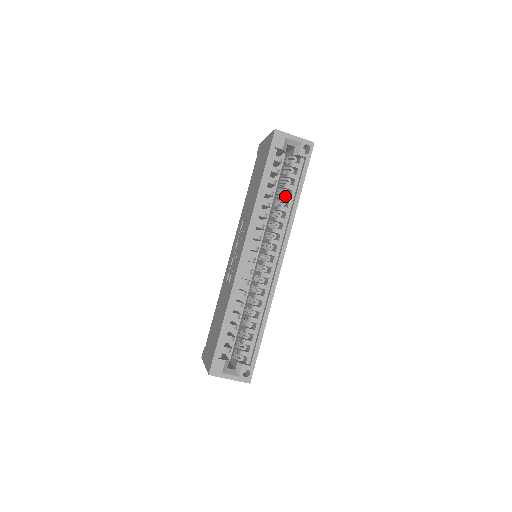
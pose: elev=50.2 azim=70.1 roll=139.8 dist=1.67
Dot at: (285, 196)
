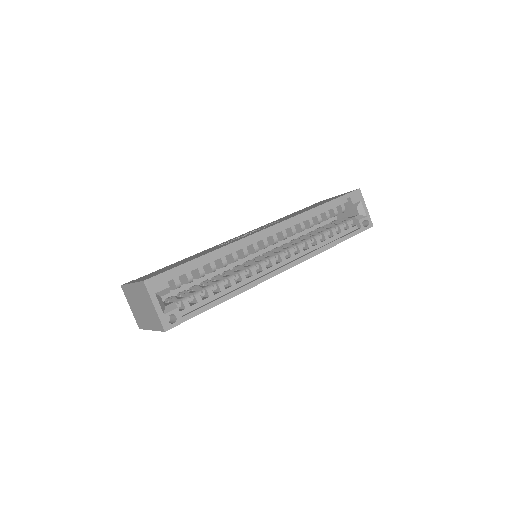
Dot at: (326, 233)
